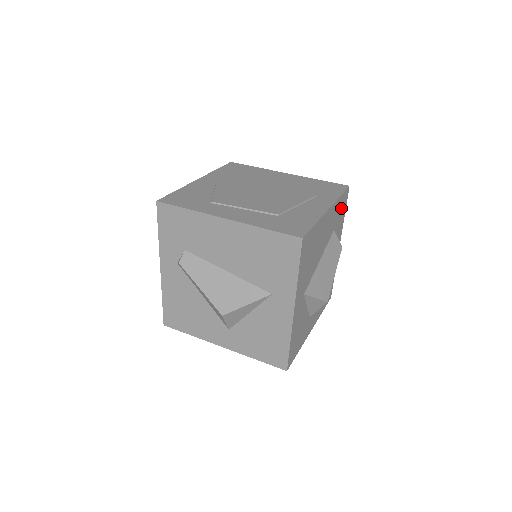
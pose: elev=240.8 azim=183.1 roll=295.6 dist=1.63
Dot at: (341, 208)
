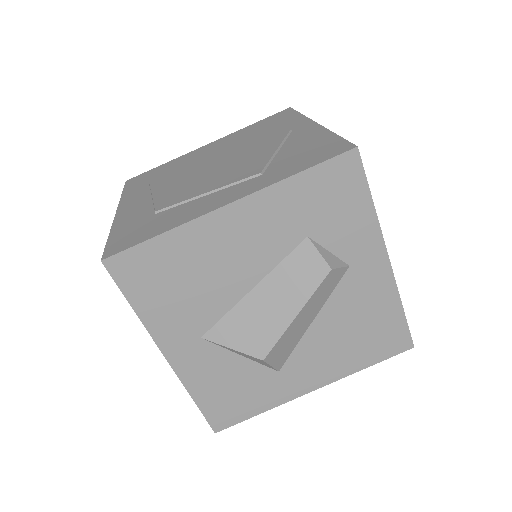
Dot at: (329, 194)
